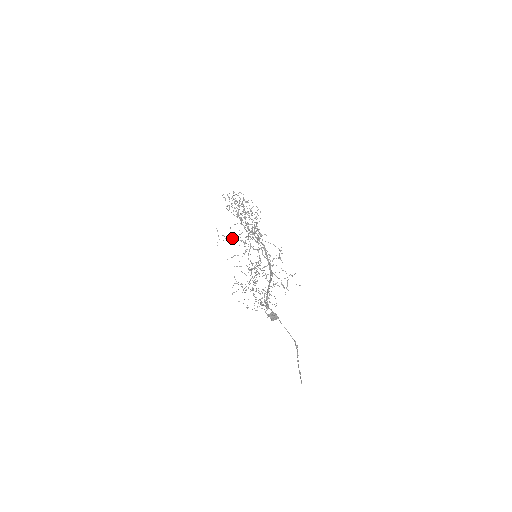
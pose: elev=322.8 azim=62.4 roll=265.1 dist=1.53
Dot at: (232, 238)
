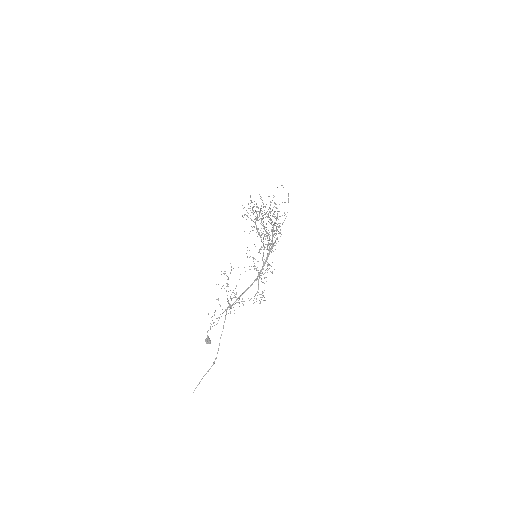
Dot at: occluded
